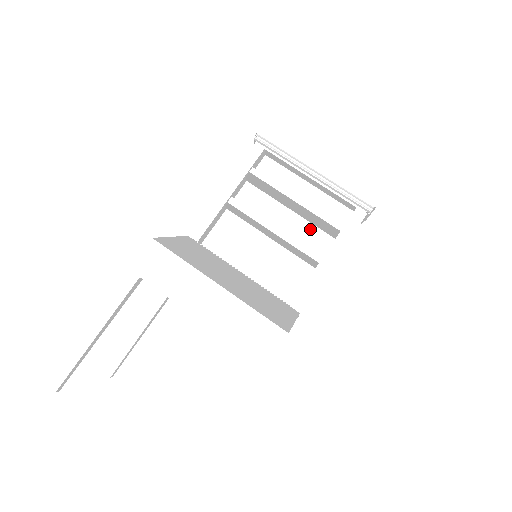
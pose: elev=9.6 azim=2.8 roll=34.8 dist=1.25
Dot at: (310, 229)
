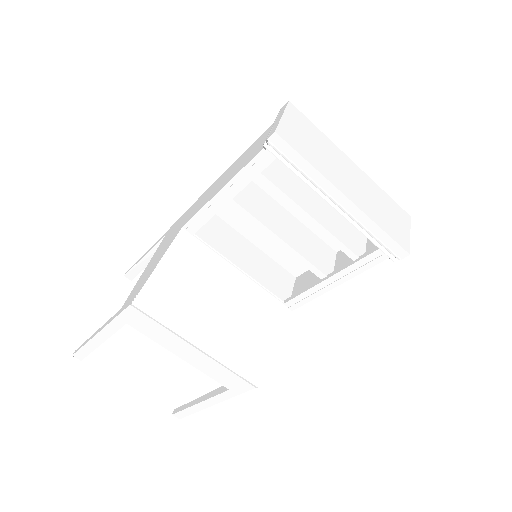
Dot at: occluded
